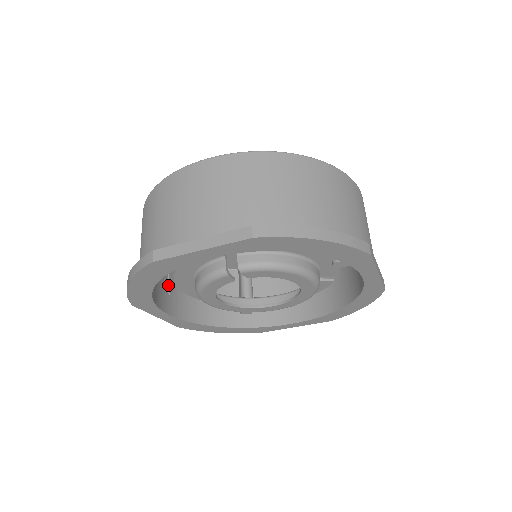
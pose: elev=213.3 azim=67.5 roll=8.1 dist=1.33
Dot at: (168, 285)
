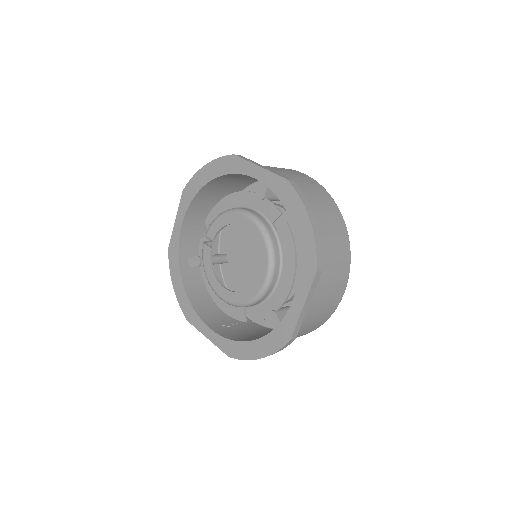
Dot at: (225, 322)
